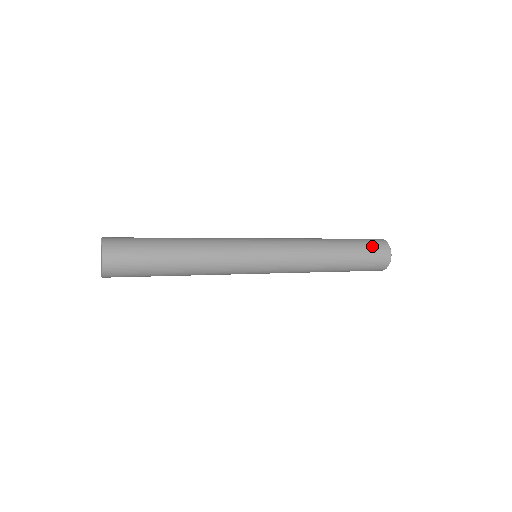
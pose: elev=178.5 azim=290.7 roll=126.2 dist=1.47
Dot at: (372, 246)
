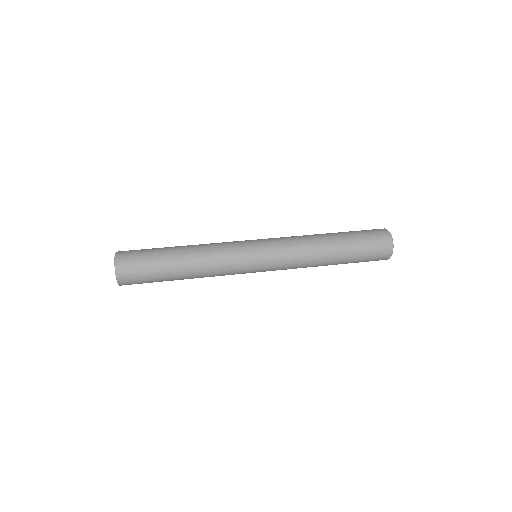
Dot at: (372, 239)
